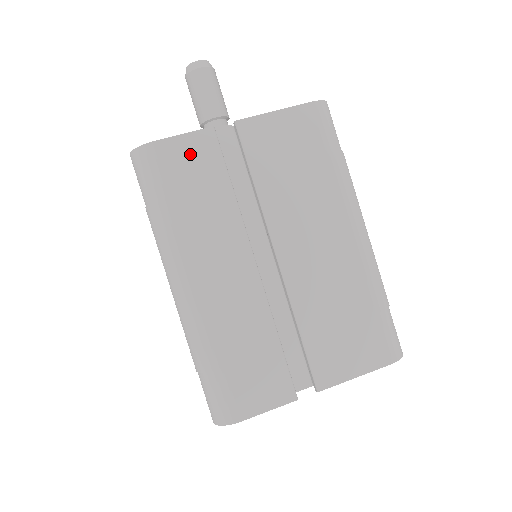
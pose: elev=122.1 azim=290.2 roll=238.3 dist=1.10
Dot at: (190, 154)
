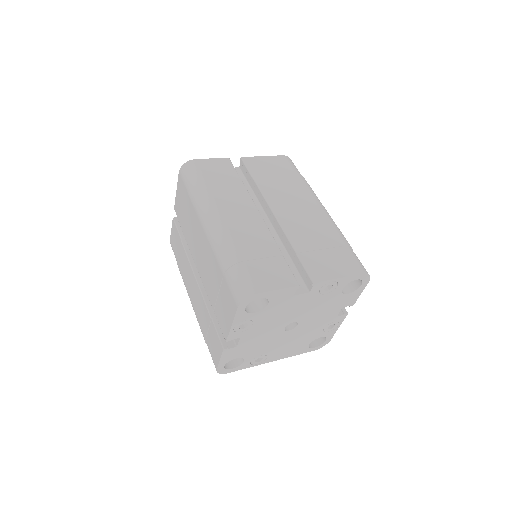
Dot at: (216, 166)
